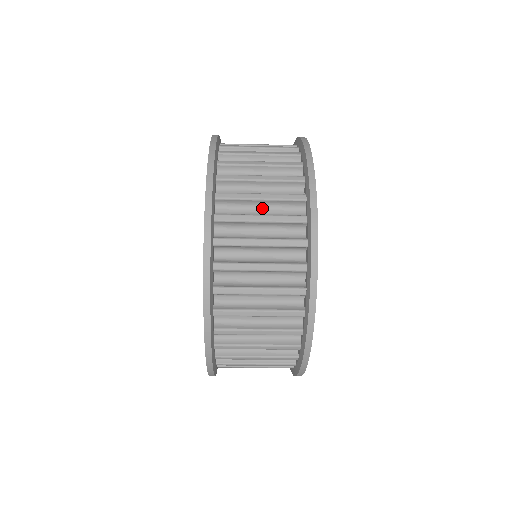
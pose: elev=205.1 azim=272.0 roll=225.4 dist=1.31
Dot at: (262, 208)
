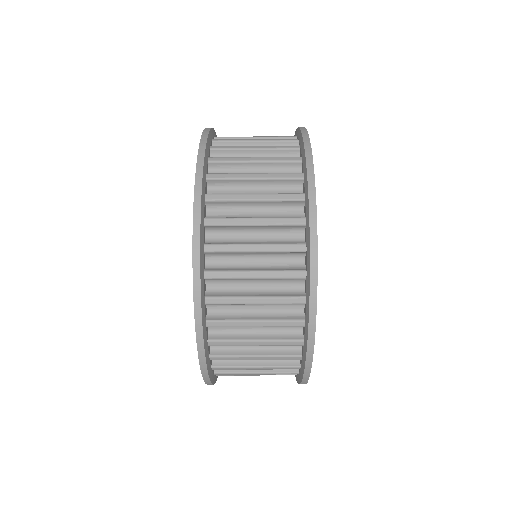
Dot at: occluded
